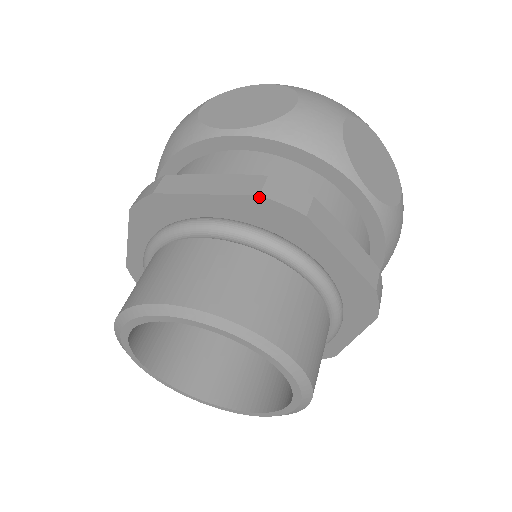
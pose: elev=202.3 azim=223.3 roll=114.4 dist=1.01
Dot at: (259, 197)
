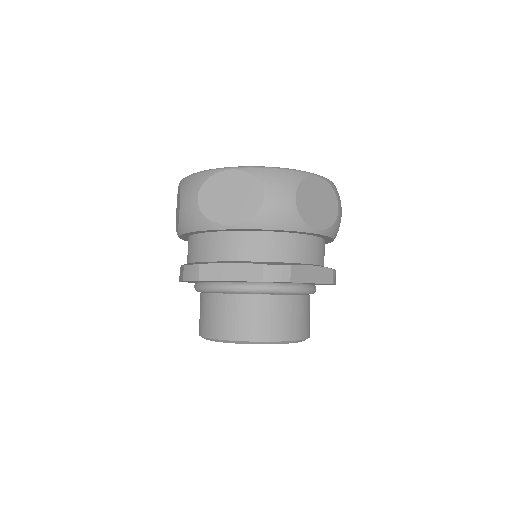
Dot at: occluded
